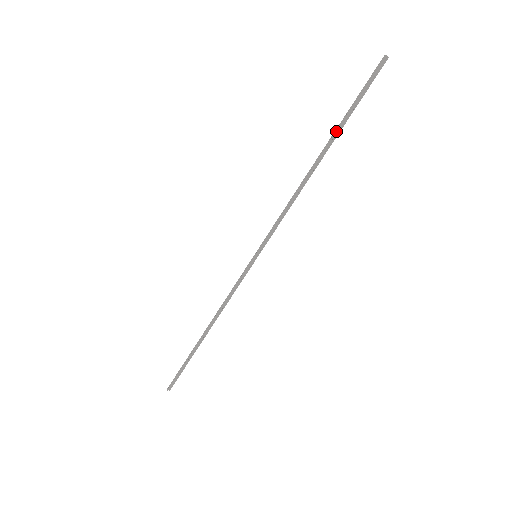
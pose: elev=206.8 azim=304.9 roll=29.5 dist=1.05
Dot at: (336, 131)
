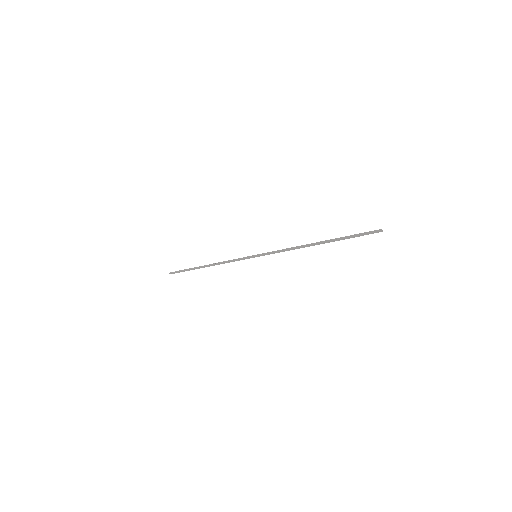
Dot at: (334, 240)
